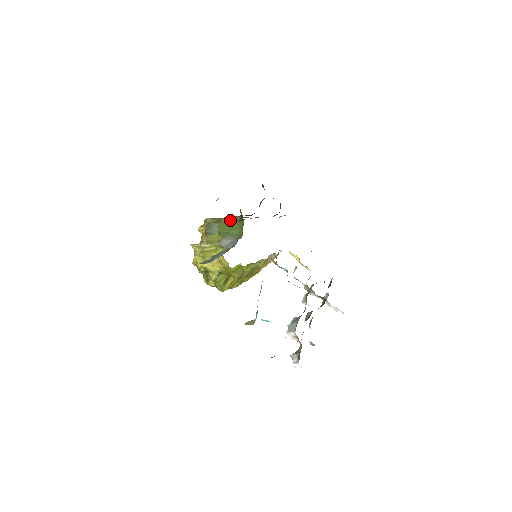
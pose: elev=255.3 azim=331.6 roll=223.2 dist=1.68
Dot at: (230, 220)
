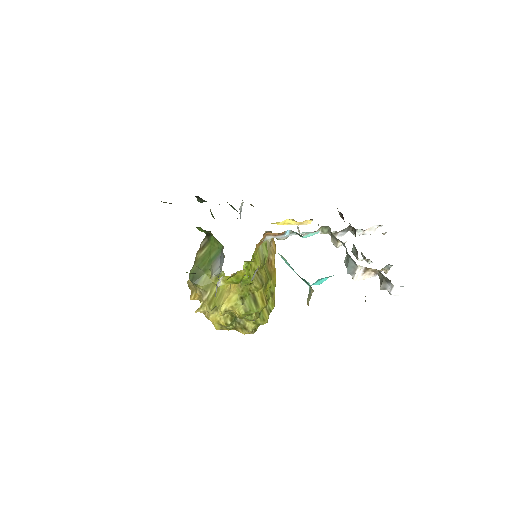
Dot at: (201, 250)
